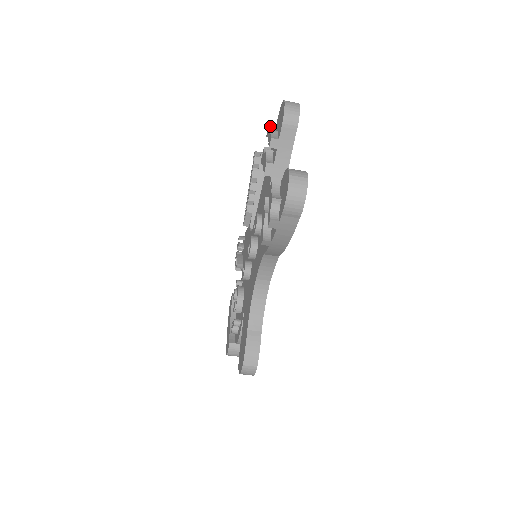
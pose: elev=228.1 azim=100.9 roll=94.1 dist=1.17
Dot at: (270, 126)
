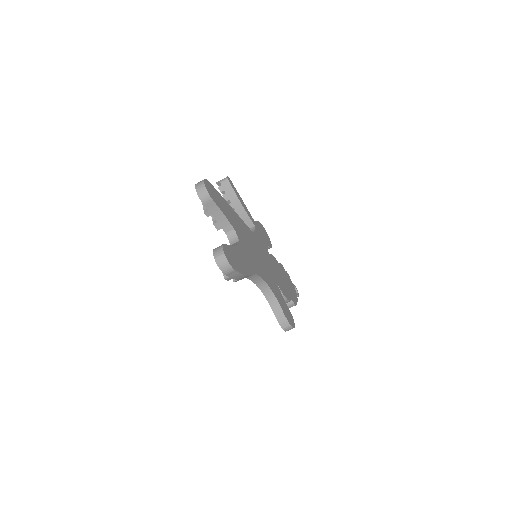
Dot at: occluded
